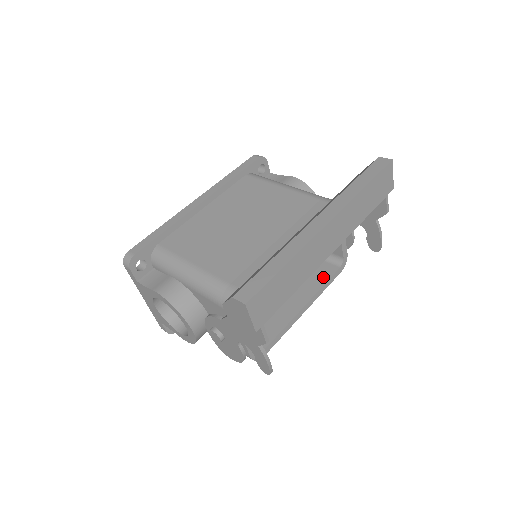
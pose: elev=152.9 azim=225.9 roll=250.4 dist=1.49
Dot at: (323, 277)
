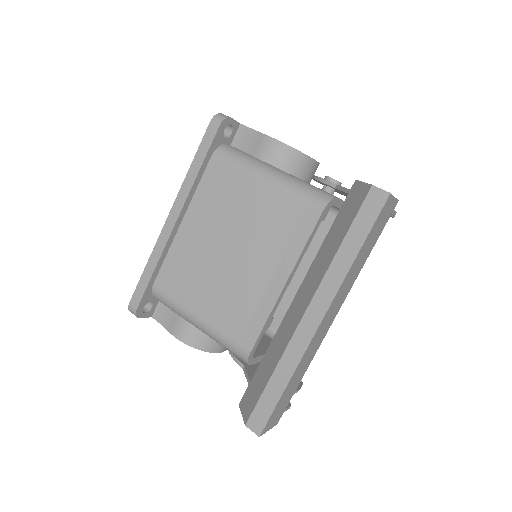
Dot at: occluded
